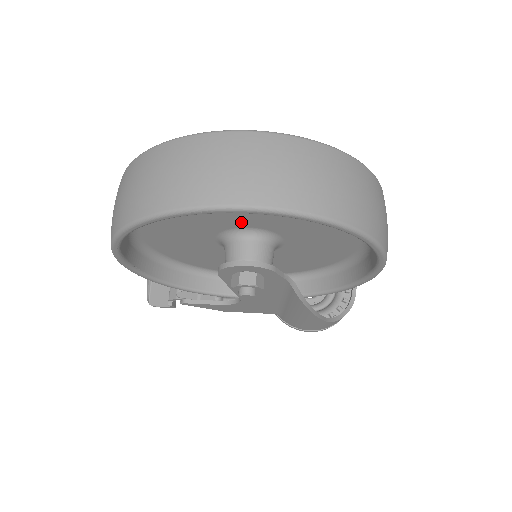
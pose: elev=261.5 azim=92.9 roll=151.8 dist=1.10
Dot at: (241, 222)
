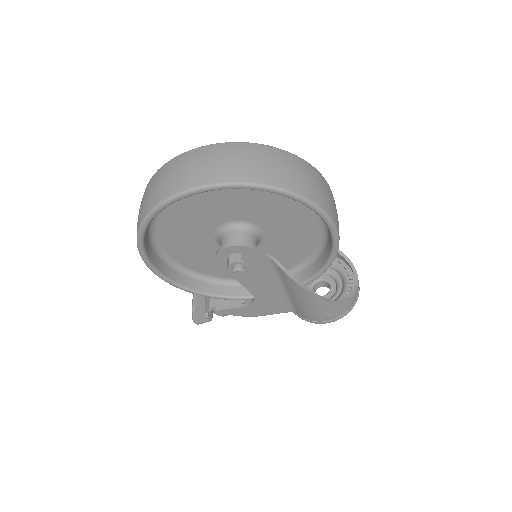
Dot at: (222, 217)
